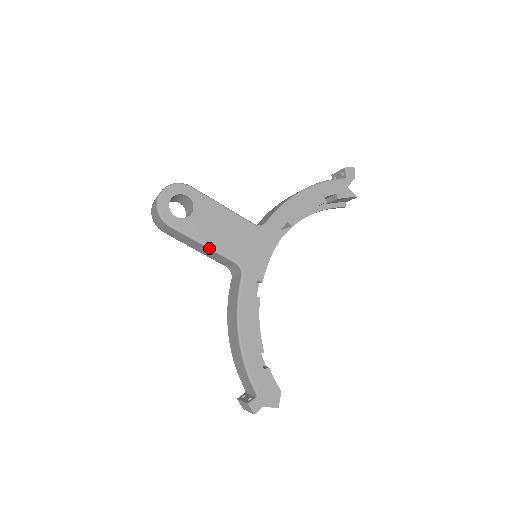
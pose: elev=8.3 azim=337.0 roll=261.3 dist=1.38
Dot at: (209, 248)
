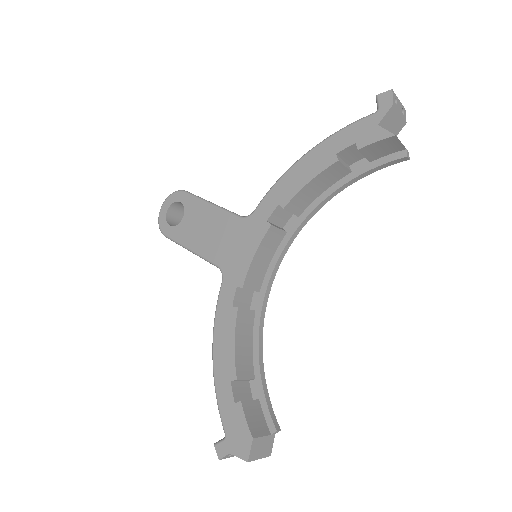
Dot at: (194, 253)
